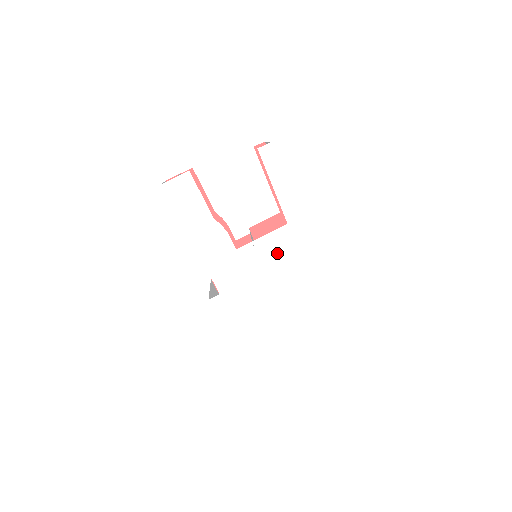
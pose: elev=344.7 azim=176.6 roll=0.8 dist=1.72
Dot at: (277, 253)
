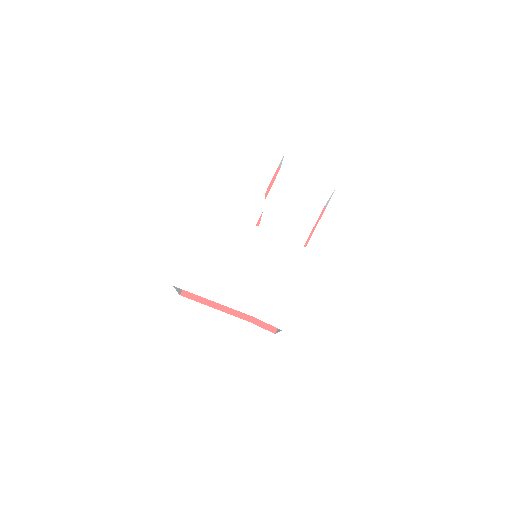
Dot at: (278, 258)
